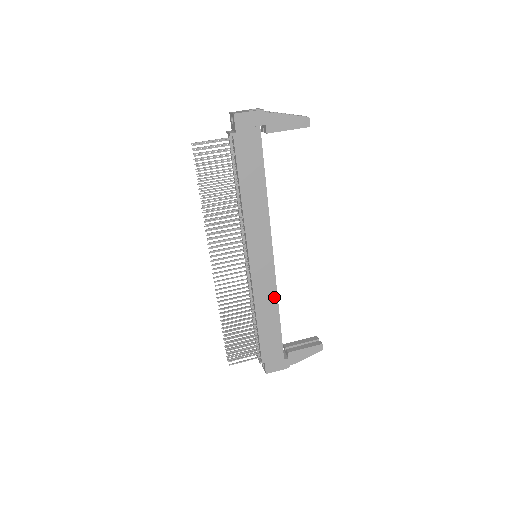
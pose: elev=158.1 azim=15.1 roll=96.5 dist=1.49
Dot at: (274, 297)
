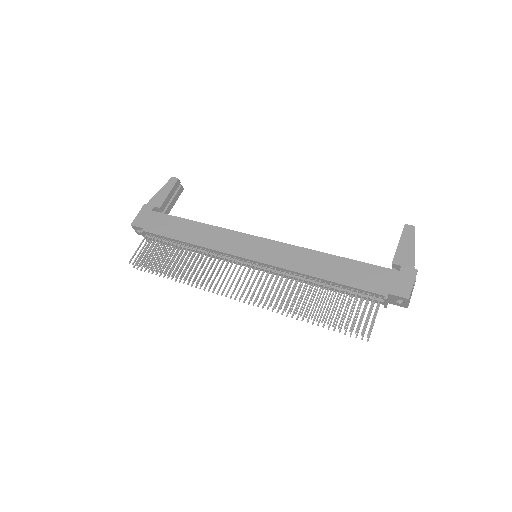
Dot at: (306, 252)
